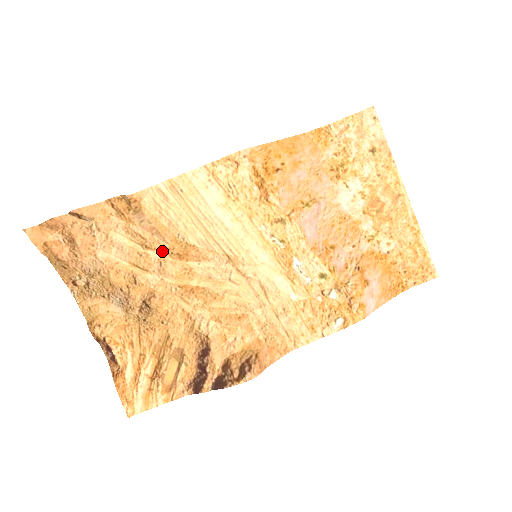
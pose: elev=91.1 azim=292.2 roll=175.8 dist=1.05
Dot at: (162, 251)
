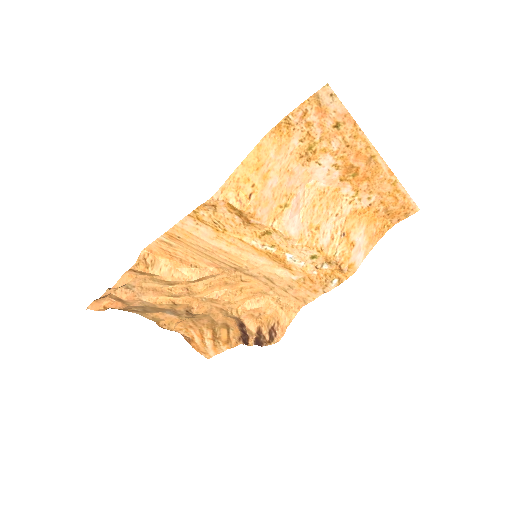
Dot at: (184, 283)
